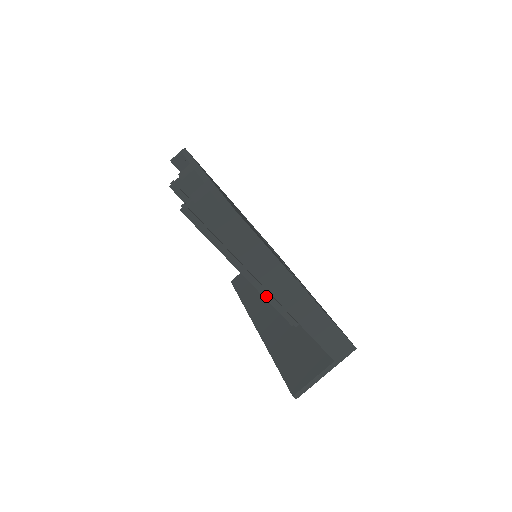
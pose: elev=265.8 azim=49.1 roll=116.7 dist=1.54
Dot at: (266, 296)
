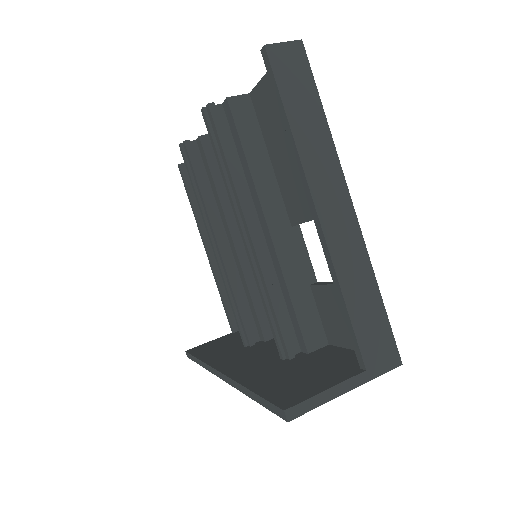
Dot at: (265, 281)
